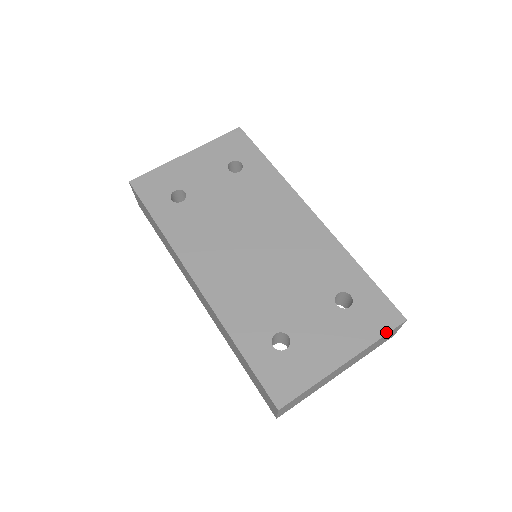
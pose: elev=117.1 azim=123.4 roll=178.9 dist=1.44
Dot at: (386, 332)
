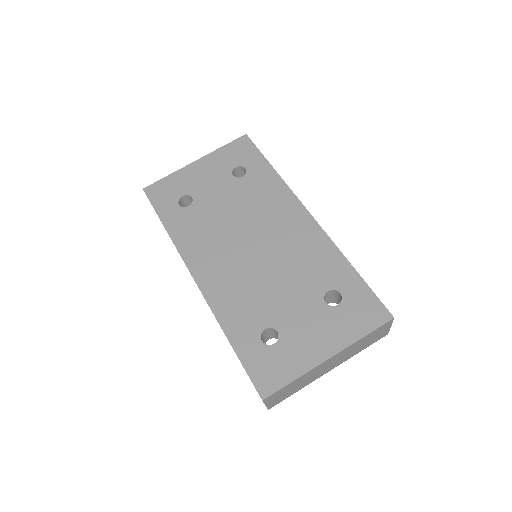
Dot at: (372, 329)
